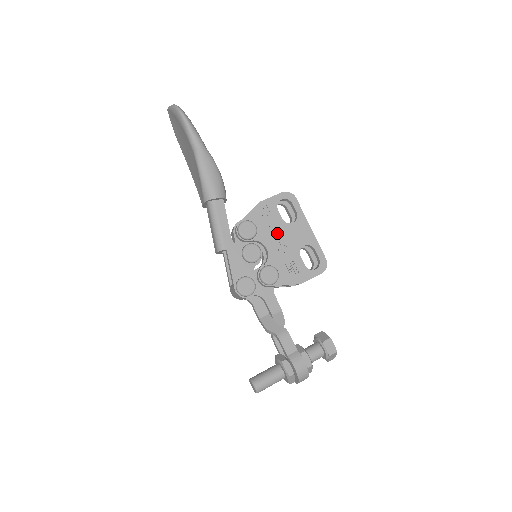
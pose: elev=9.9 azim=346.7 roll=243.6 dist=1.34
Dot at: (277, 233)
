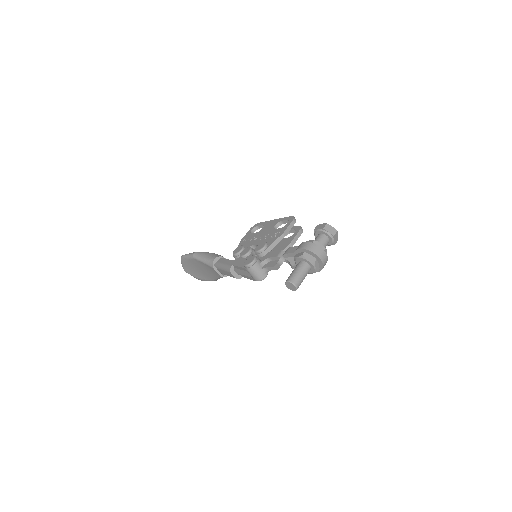
Dot at: (256, 237)
